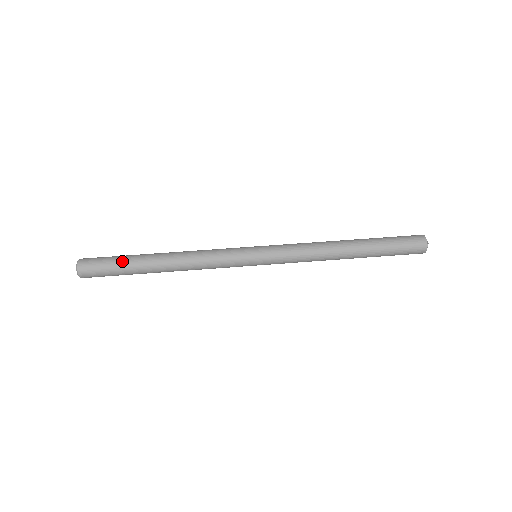
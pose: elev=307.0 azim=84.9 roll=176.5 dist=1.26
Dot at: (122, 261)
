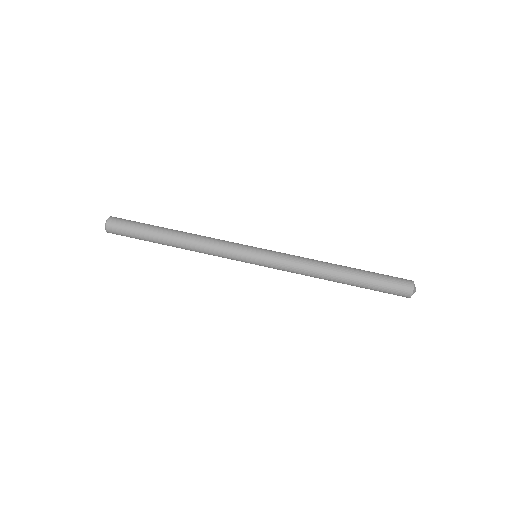
Dot at: (143, 227)
